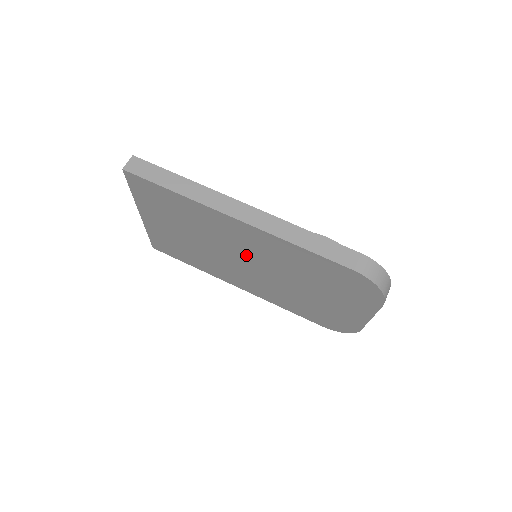
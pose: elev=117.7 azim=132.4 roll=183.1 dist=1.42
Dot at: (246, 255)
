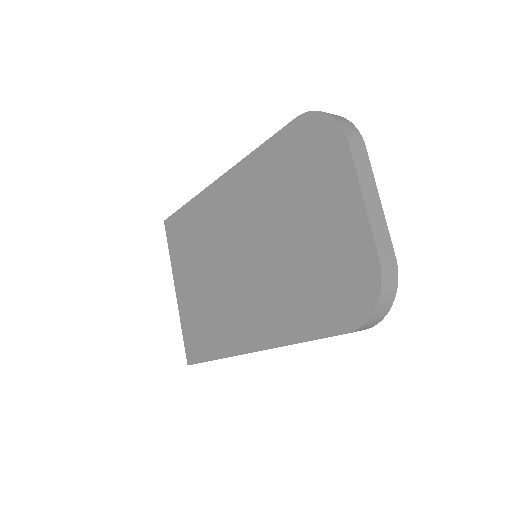
Dot at: (238, 239)
